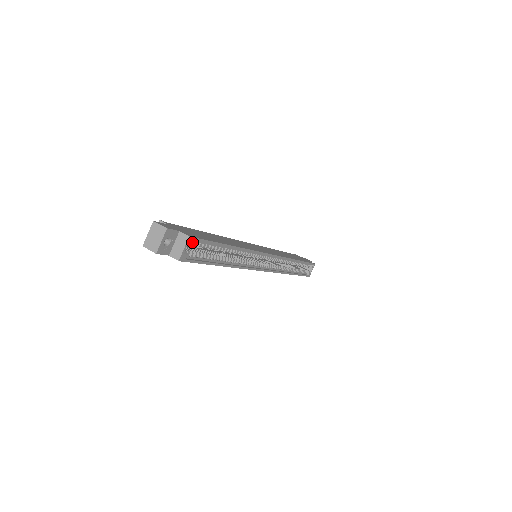
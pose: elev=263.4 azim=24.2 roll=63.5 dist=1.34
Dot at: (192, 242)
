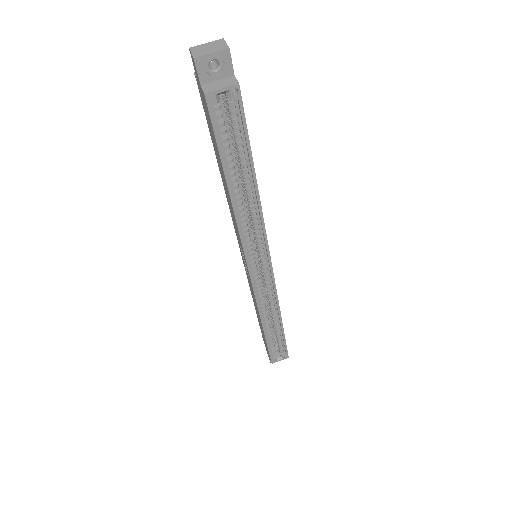
Dot at: (234, 97)
